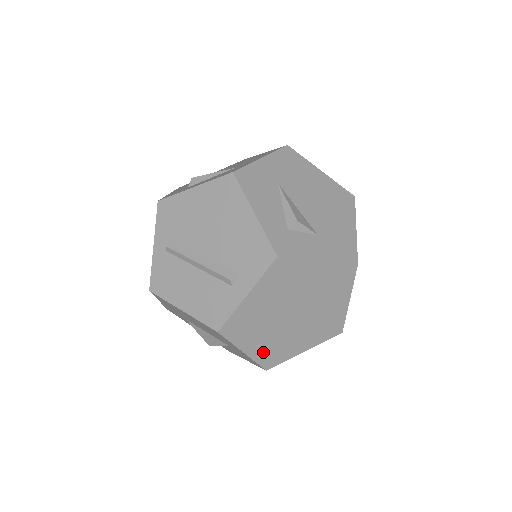
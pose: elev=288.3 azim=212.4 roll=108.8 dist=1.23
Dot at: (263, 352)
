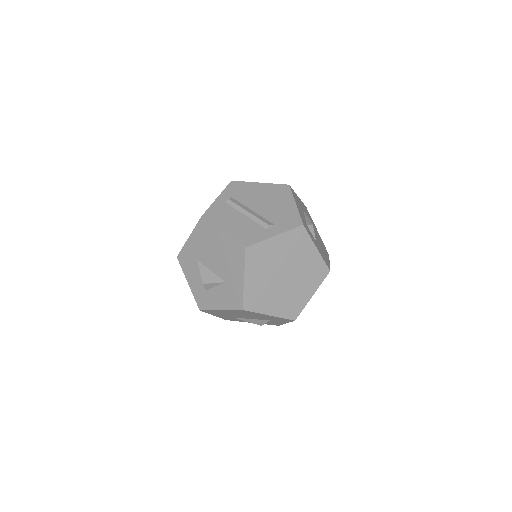
Dot at: (252, 290)
